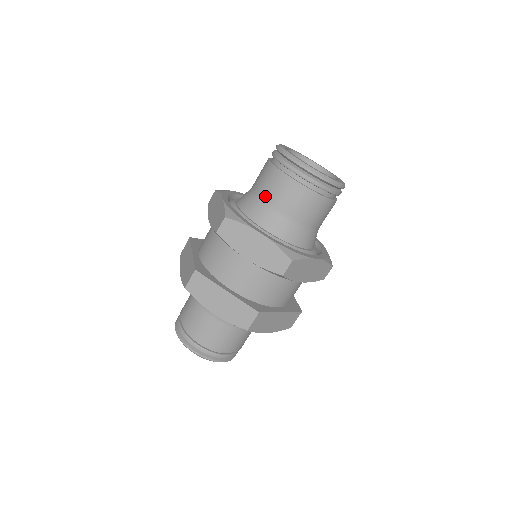
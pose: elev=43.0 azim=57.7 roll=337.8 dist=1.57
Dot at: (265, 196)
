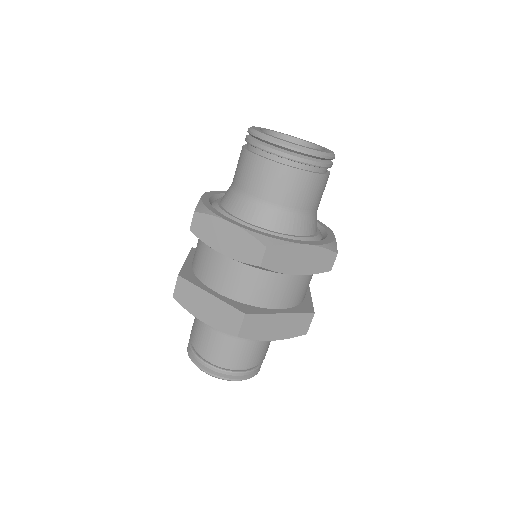
Dot at: (239, 183)
